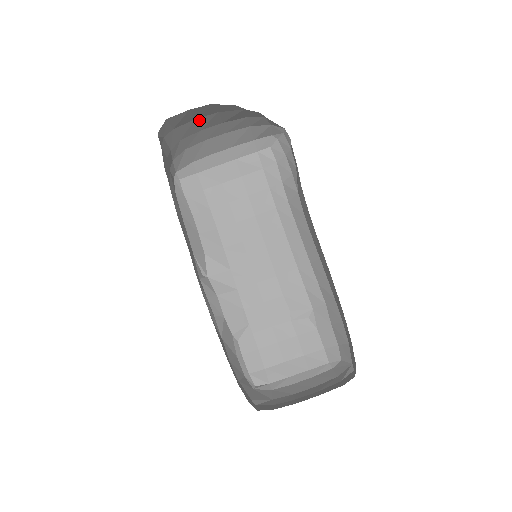
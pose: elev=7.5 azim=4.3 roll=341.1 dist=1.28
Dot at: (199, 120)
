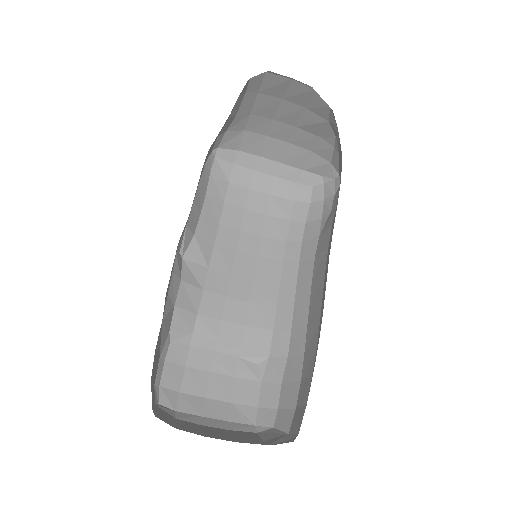
Dot at: (284, 104)
